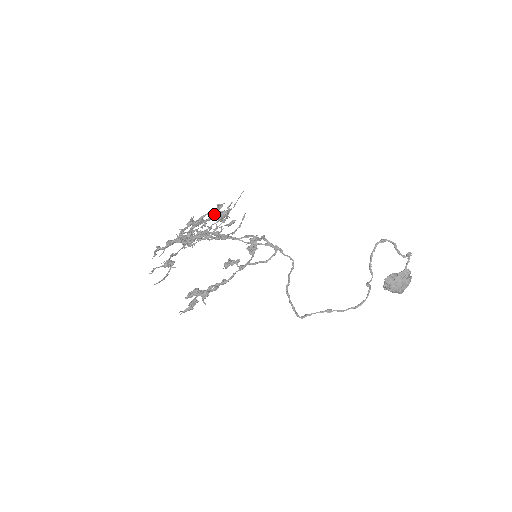
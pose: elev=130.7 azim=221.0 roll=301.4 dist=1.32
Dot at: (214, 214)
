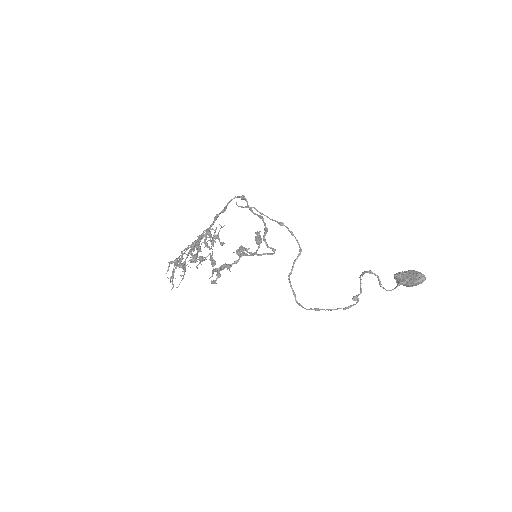
Dot at: (208, 234)
